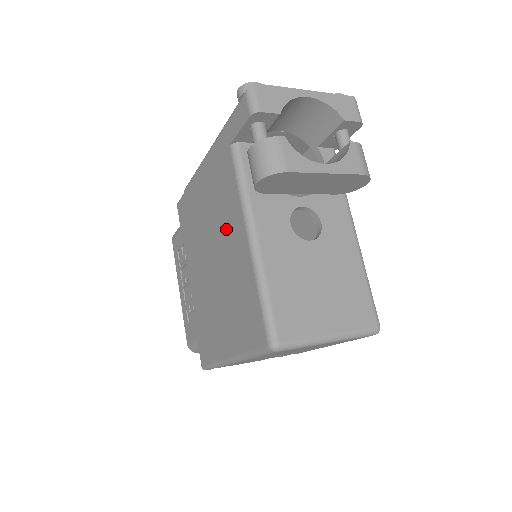
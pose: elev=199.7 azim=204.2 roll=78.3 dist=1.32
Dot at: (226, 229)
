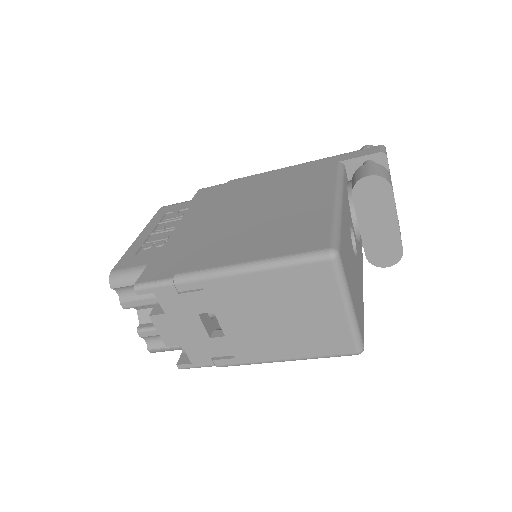
Dot at: (297, 194)
